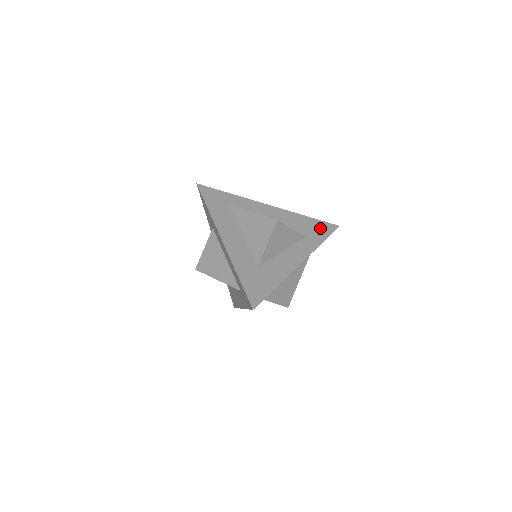
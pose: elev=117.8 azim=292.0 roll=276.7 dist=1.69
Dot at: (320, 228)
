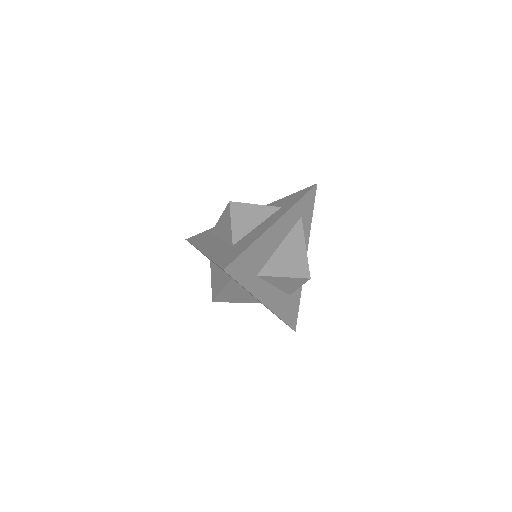
Dot at: (297, 195)
